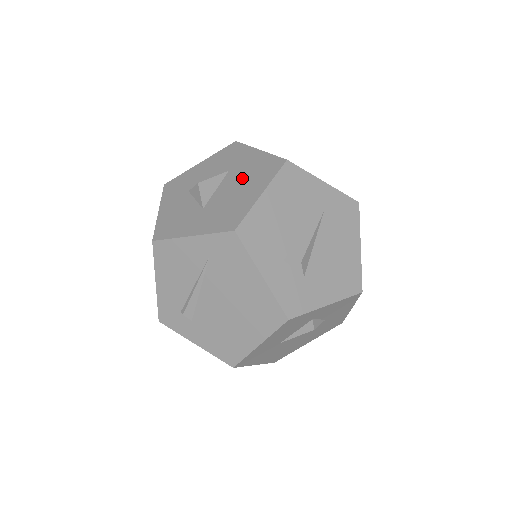
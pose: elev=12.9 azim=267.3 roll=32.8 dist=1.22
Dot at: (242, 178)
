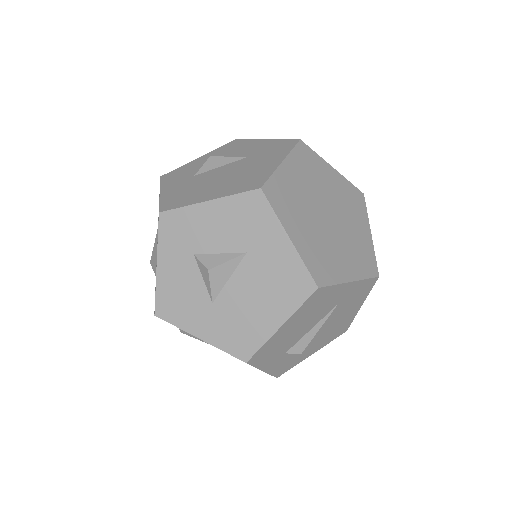
Dot at: (262, 282)
